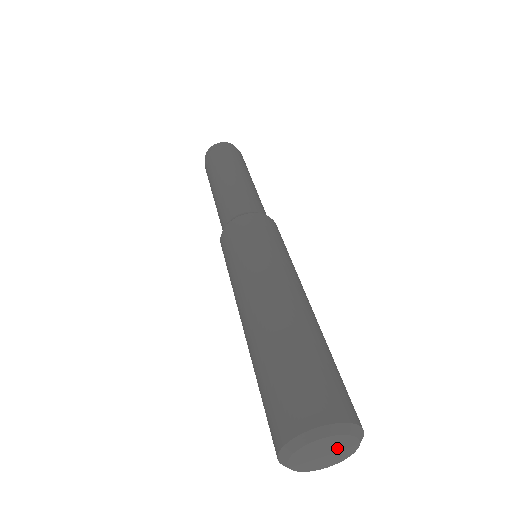
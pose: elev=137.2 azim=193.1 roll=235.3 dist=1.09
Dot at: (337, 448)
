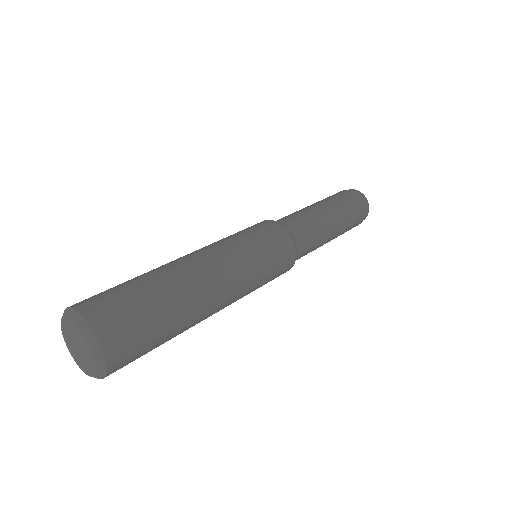
Dot at: (80, 342)
